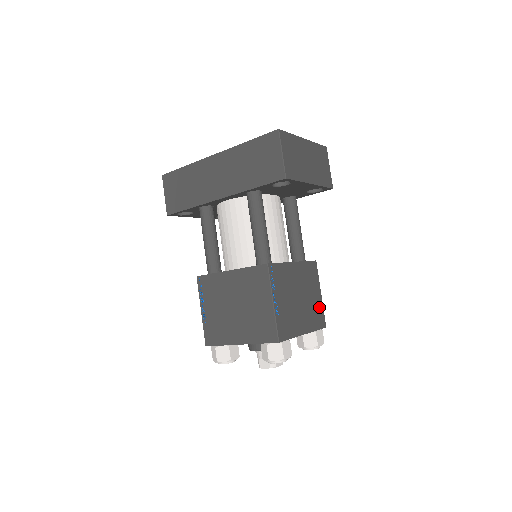
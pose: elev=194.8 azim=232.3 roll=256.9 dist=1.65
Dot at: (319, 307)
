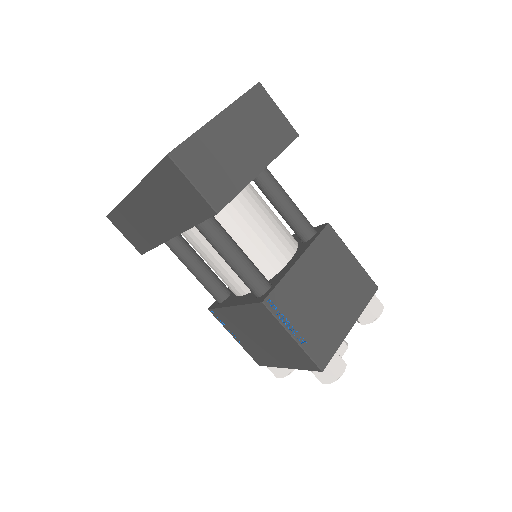
Dot at: (358, 275)
